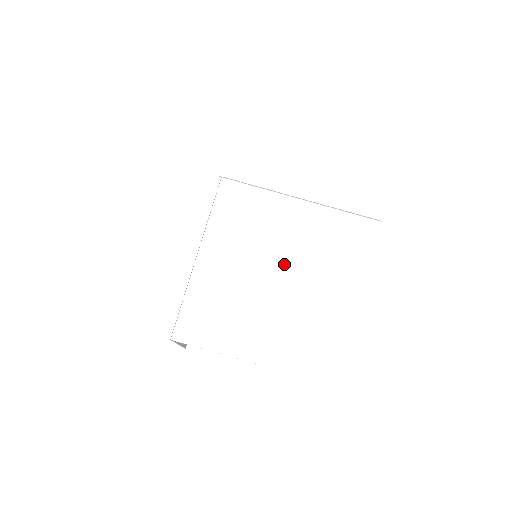
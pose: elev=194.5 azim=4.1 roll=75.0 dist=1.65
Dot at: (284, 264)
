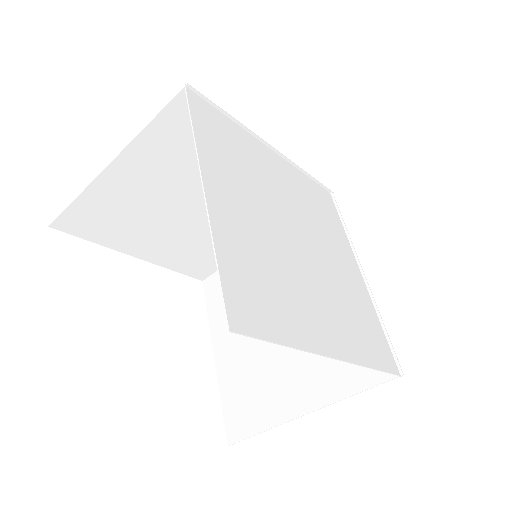
Dot at: (310, 243)
